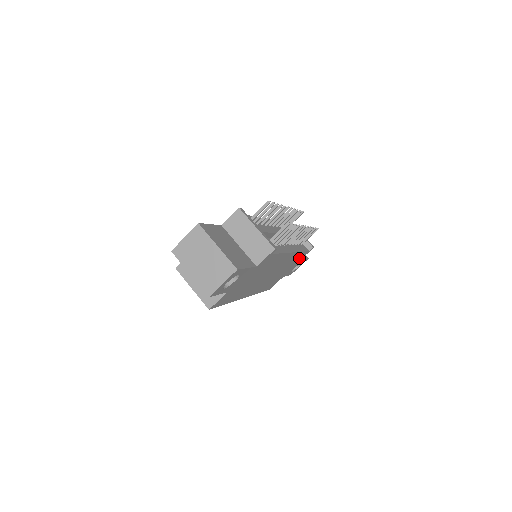
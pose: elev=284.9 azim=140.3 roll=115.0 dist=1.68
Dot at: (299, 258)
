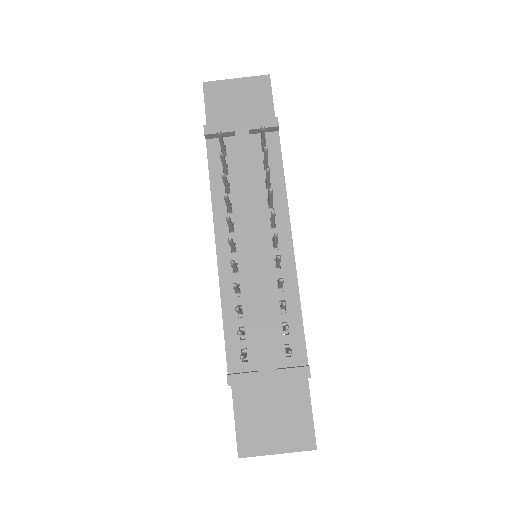
Dot at: occluded
